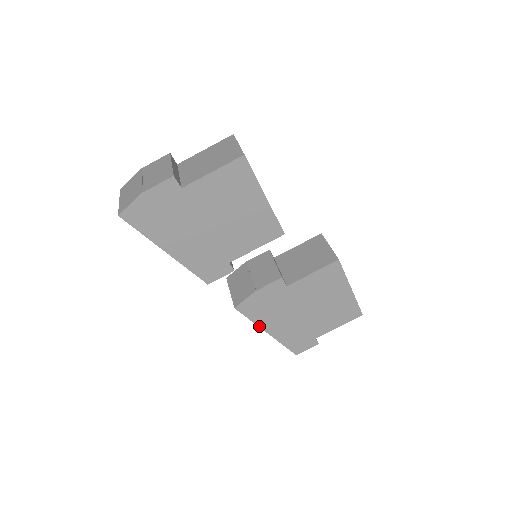
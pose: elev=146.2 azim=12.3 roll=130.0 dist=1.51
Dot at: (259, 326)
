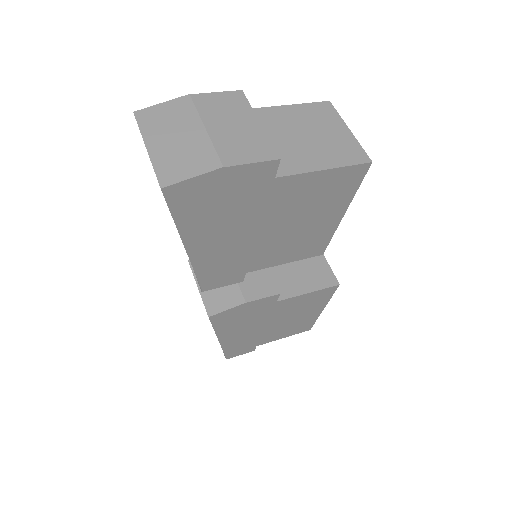
Dot at: (217, 334)
